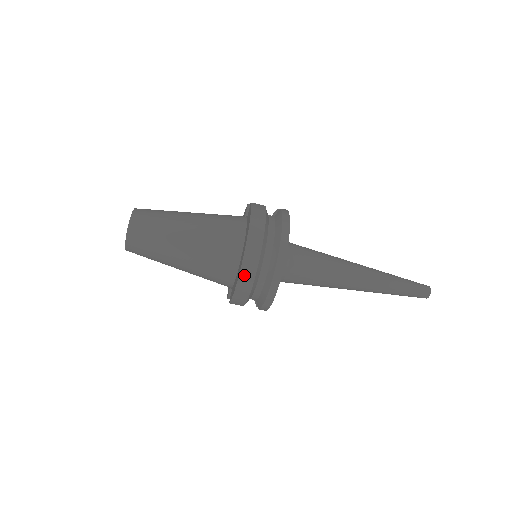
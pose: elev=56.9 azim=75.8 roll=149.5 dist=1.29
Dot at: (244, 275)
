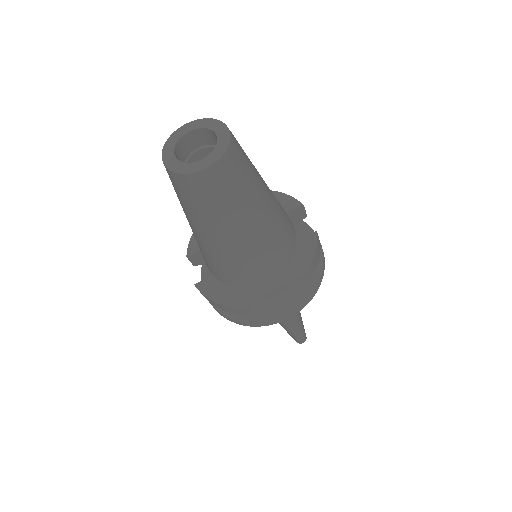
Dot at: (249, 309)
